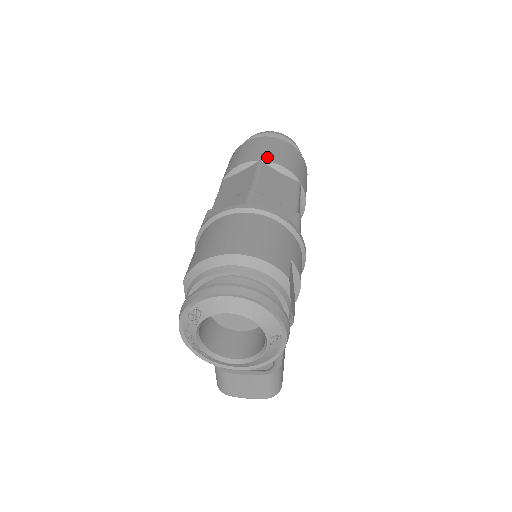
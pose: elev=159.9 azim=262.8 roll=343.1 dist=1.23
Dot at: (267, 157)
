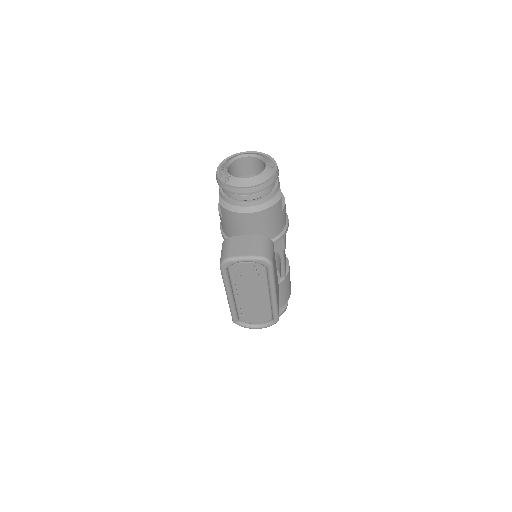
Dot at: occluded
